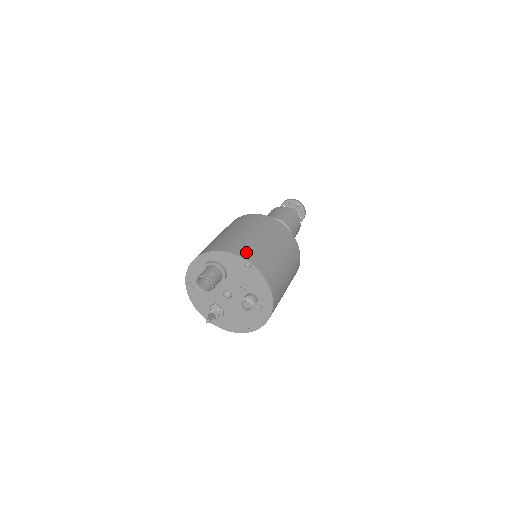
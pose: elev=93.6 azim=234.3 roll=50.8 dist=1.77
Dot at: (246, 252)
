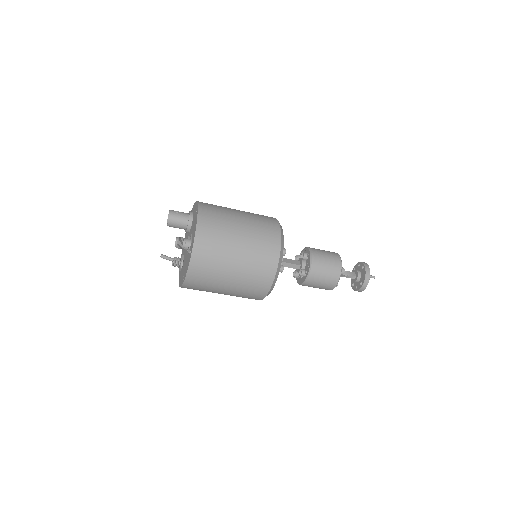
Dot at: (208, 206)
